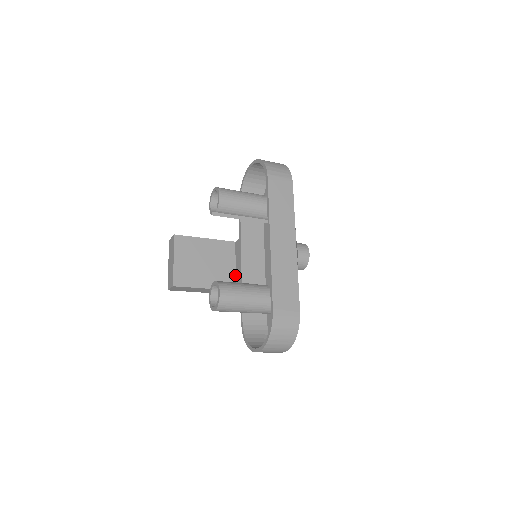
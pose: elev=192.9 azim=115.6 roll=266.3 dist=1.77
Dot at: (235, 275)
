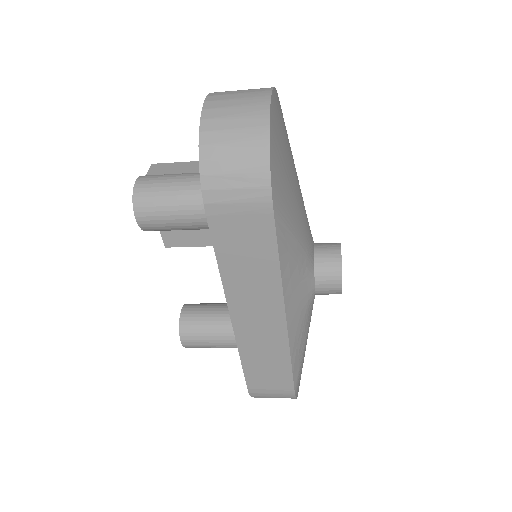
Dot at: occluded
